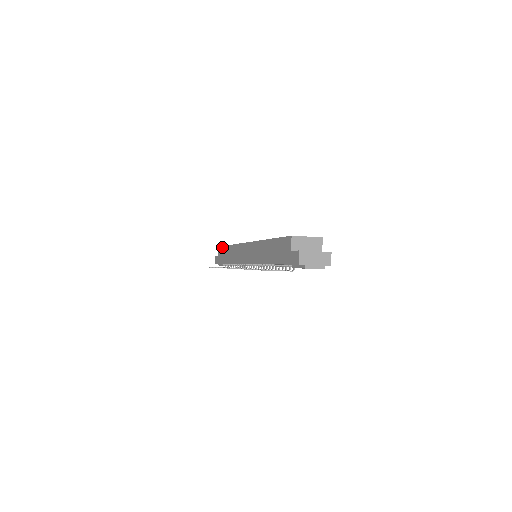
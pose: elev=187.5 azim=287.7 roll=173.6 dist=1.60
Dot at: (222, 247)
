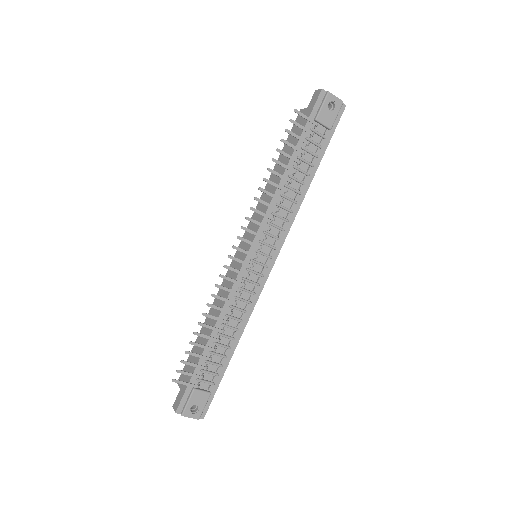
Dot at: (188, 358)
